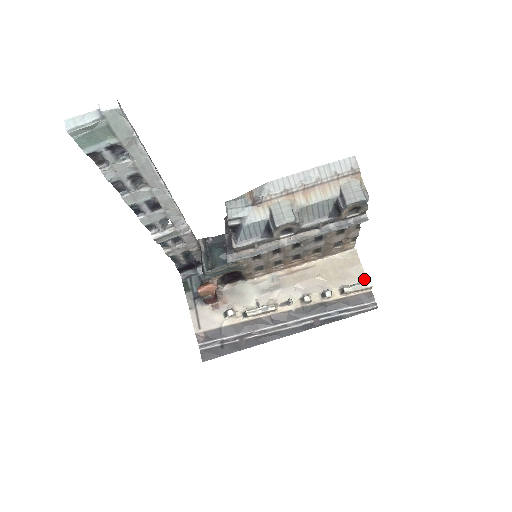
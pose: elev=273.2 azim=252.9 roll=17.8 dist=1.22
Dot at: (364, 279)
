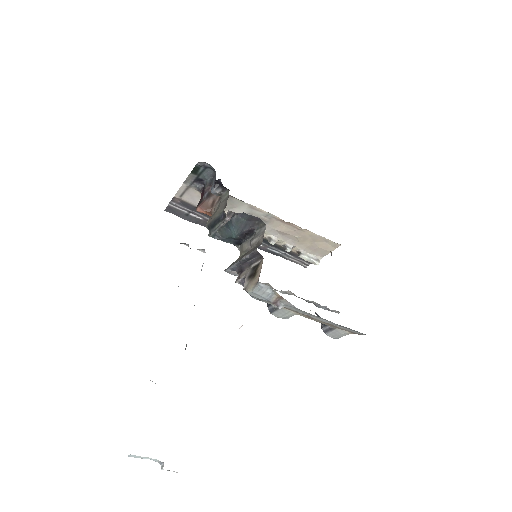
Dot at: (320, 257)
